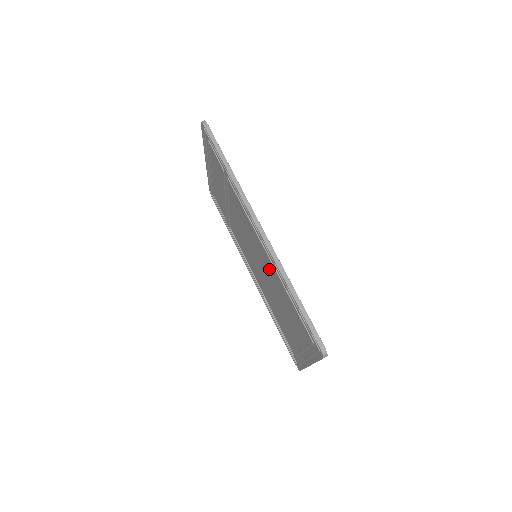
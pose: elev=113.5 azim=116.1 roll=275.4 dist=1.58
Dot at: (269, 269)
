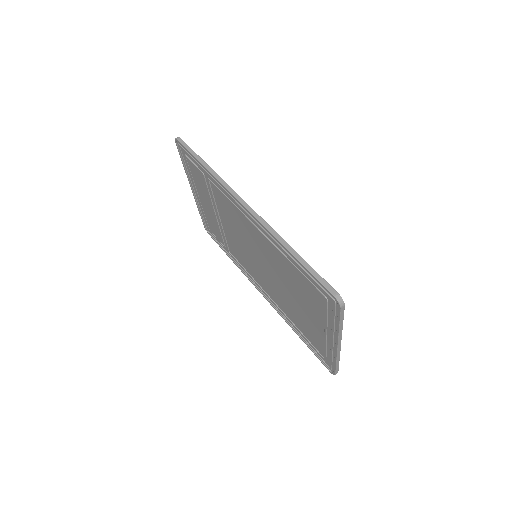
Dot at: (268, 253)
